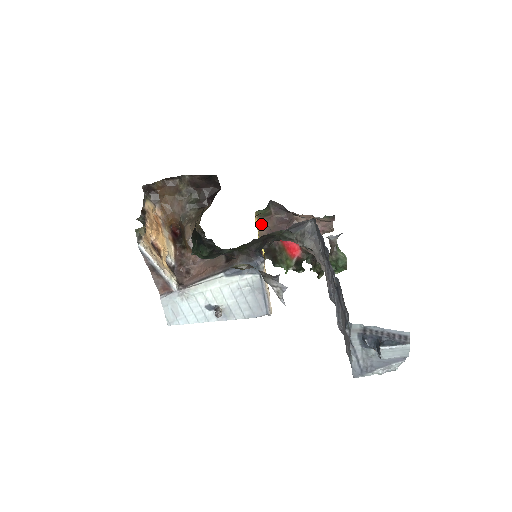
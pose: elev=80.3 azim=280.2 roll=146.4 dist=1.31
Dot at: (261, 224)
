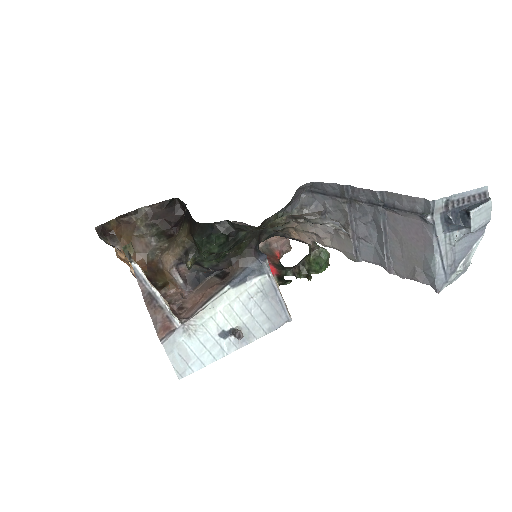
Dot at: occluded
